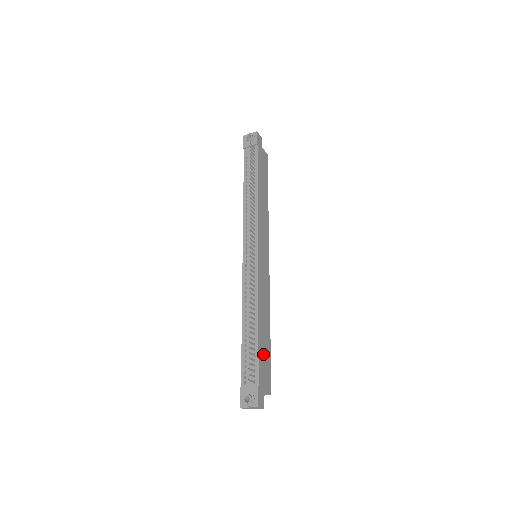
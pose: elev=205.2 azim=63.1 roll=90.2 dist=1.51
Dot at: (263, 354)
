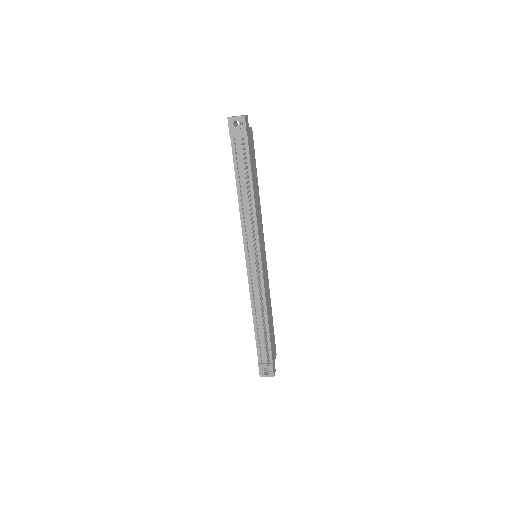
Dot at: (272, 337)
